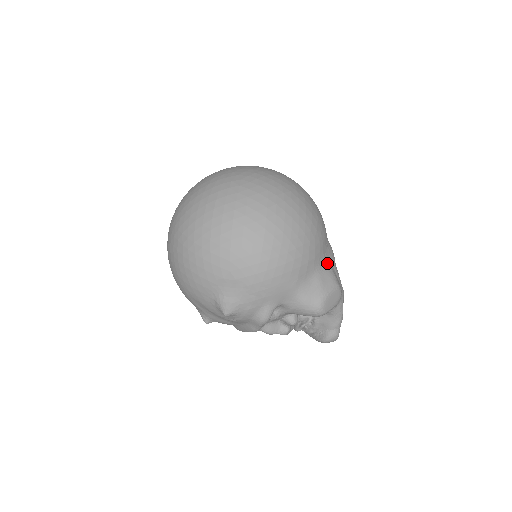
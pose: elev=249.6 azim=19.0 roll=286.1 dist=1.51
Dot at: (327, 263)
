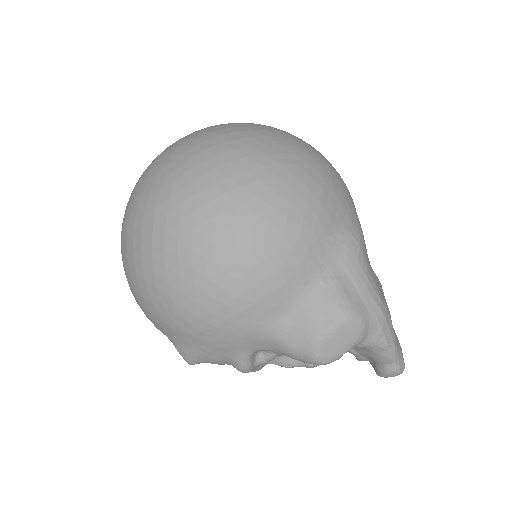
Dot at: (328, 277)
